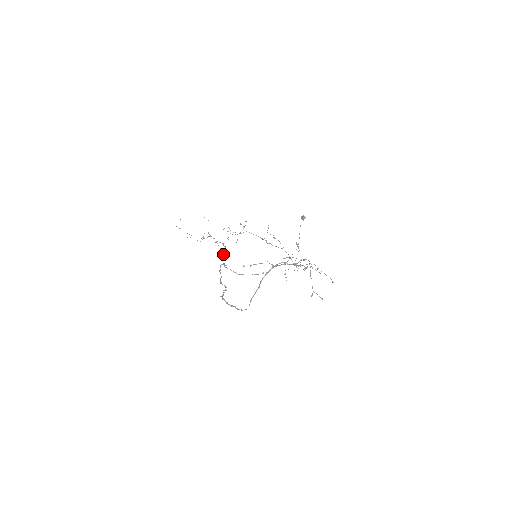
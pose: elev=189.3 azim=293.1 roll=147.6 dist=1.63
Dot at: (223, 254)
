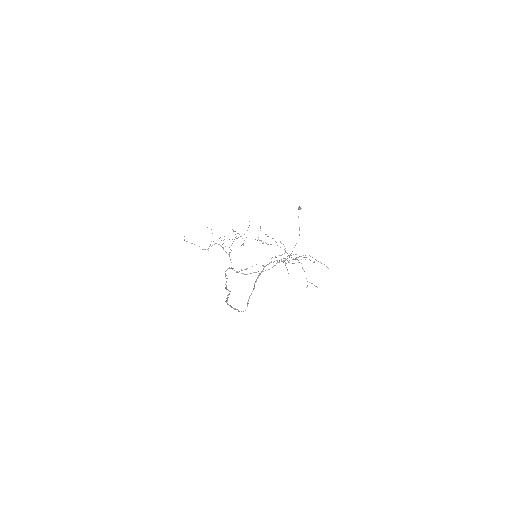
Dot at: occluded
